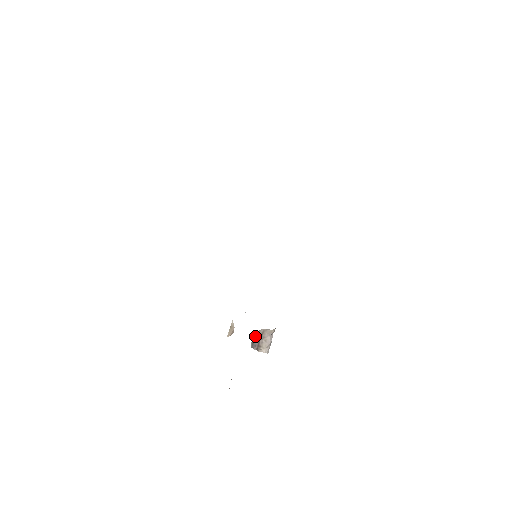
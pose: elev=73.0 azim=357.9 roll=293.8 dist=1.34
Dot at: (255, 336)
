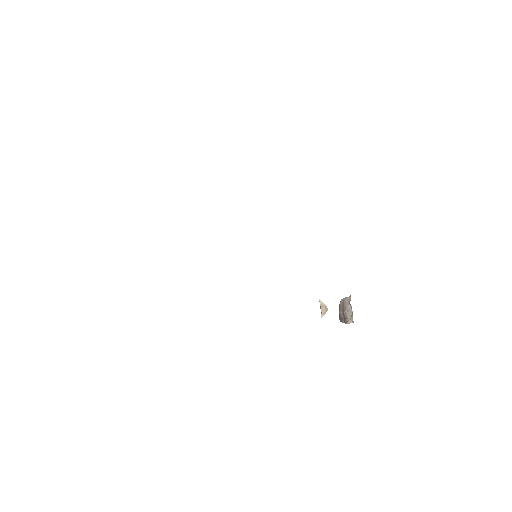
Dot at: (339, 309)
